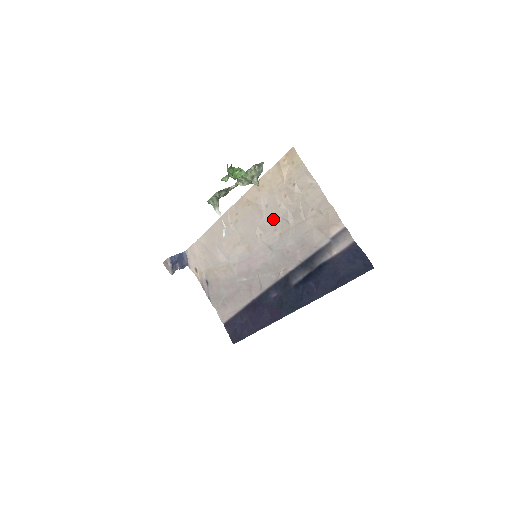
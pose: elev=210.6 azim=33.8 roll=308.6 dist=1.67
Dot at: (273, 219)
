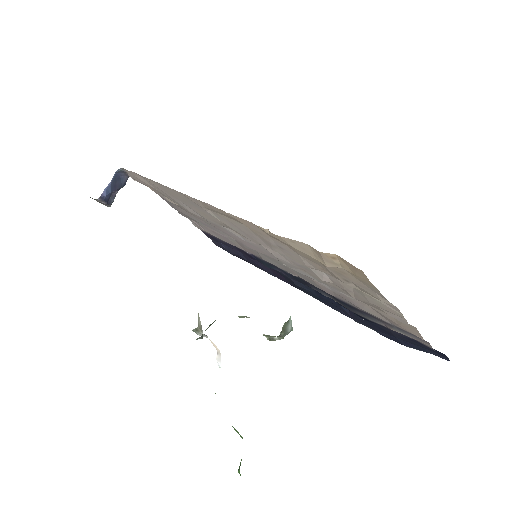
Dot at: occluded
